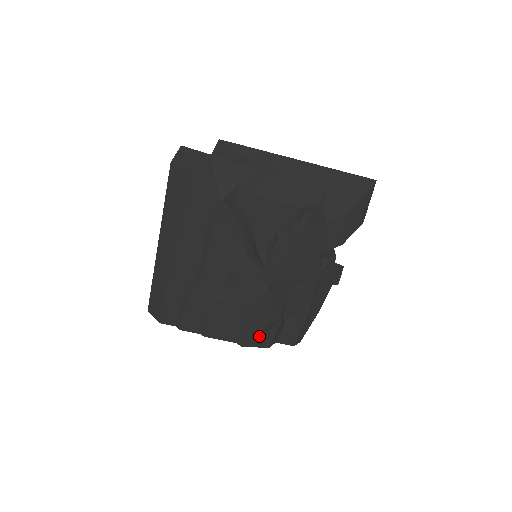
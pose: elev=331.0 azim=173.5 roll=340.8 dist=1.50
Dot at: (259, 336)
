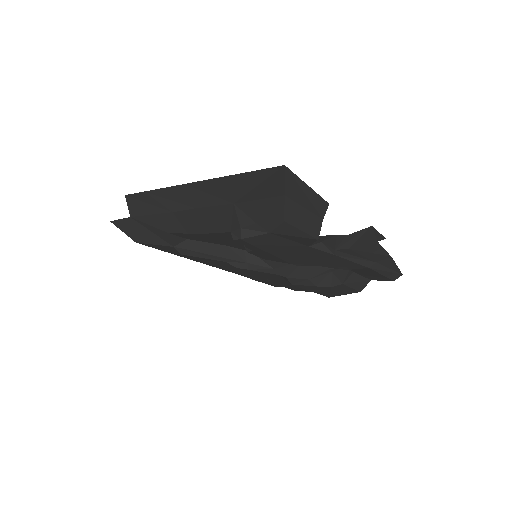
Dot at: (335, 292)
